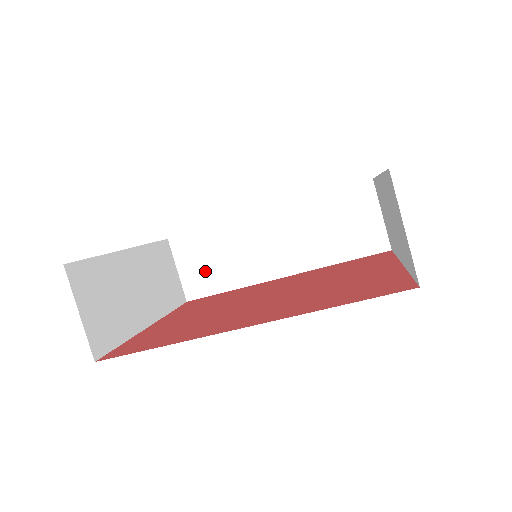
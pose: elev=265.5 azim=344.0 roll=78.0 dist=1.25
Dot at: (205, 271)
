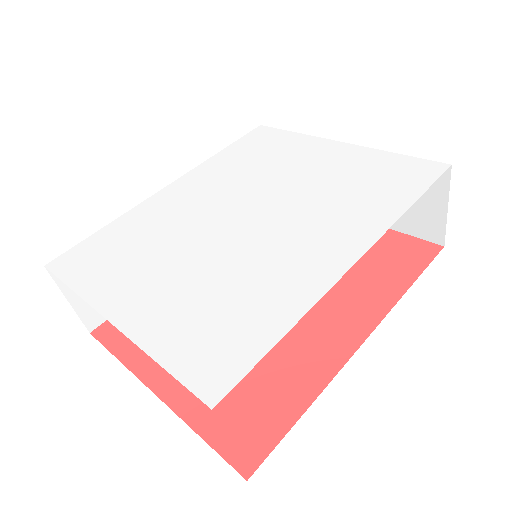
Dot at: occluded
